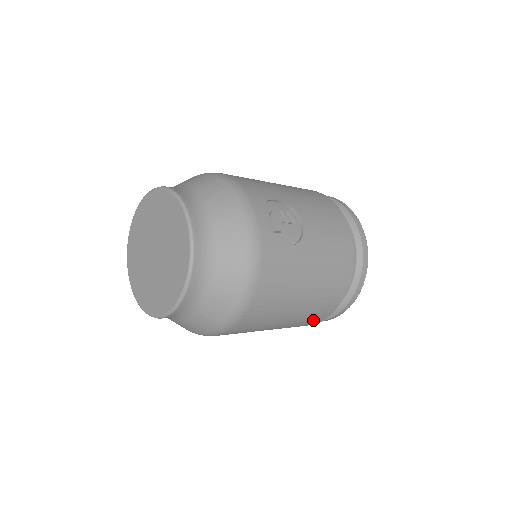
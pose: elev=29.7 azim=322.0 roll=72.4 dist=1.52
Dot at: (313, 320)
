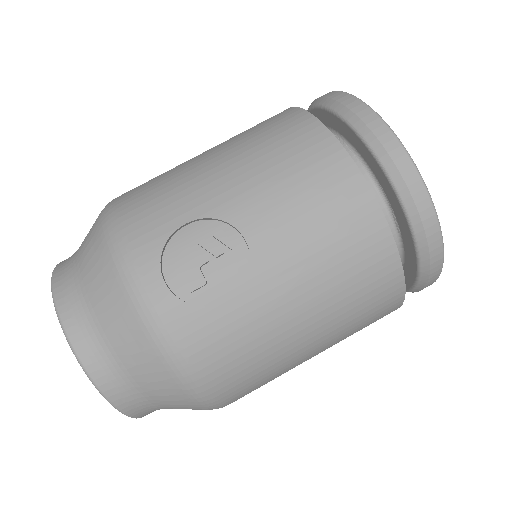
Dot at: (375, 321)
